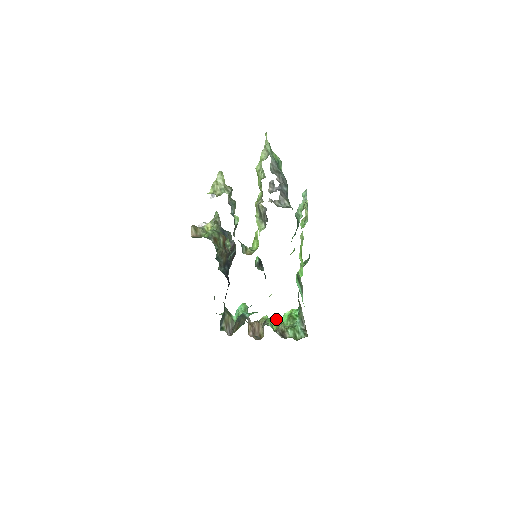
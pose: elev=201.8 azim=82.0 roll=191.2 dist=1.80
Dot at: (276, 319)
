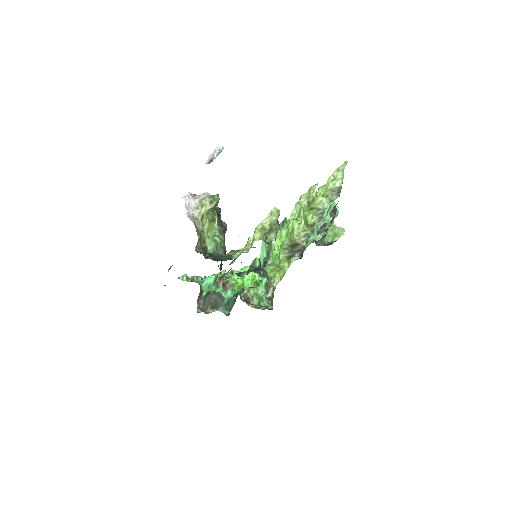
Dot at: (240, 282)
